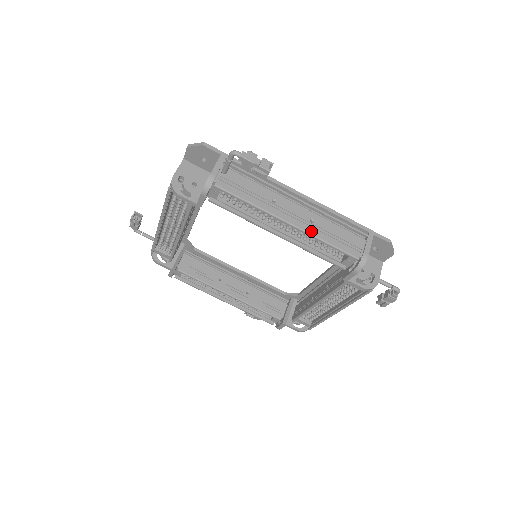
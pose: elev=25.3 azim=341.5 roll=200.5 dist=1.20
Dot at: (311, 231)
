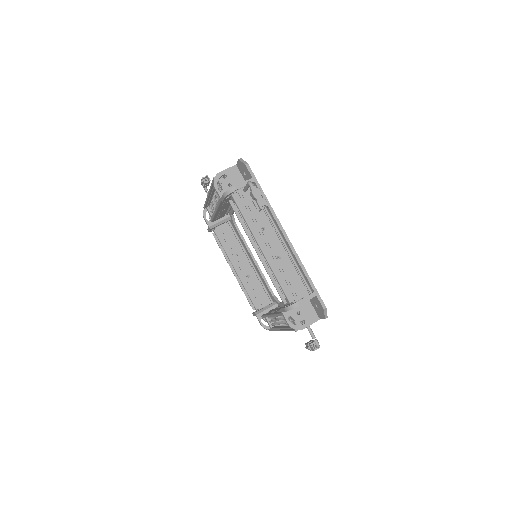
Dot at: (272, 264)
